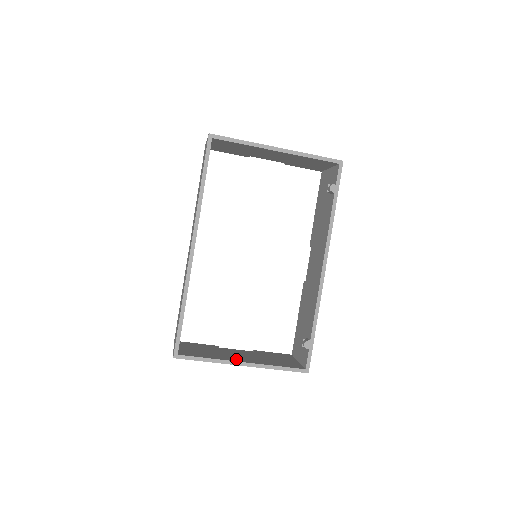
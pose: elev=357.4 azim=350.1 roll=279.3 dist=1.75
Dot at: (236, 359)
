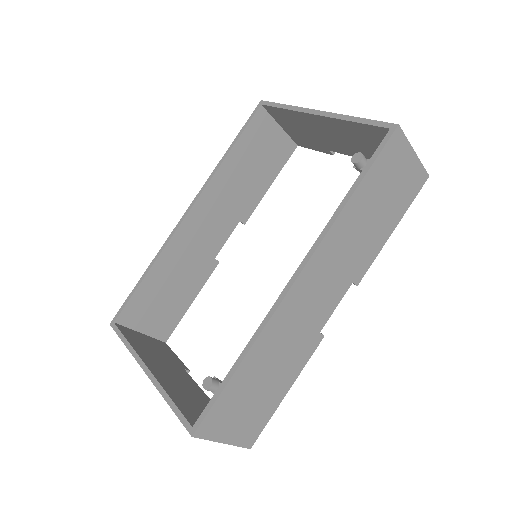
Dot at: (151, 364)
